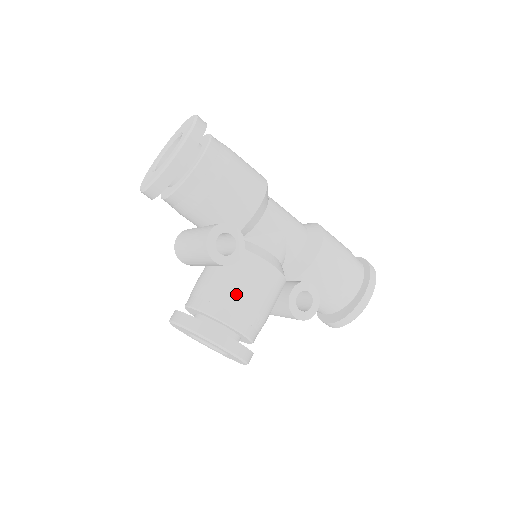
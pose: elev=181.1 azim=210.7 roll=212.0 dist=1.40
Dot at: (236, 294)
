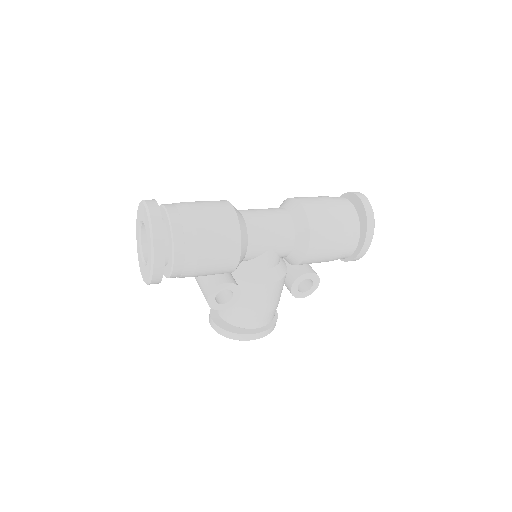
Dot at: (247, 312)
